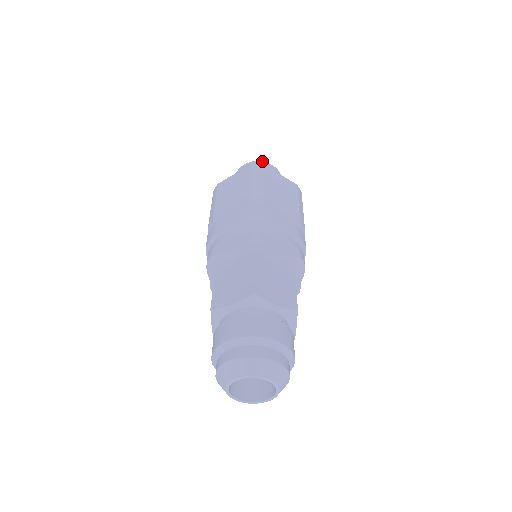
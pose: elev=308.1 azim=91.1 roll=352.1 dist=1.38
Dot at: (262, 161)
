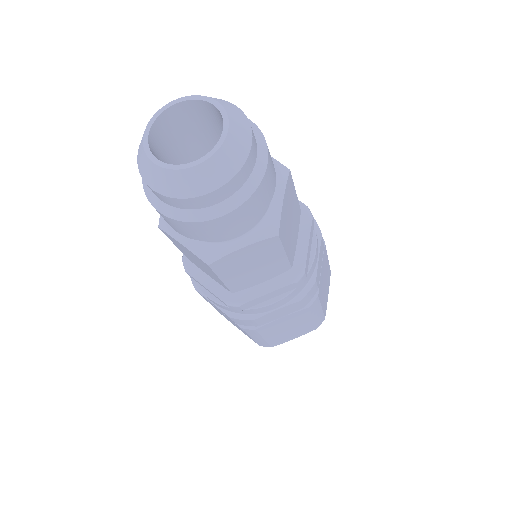
Dot at: occluded
